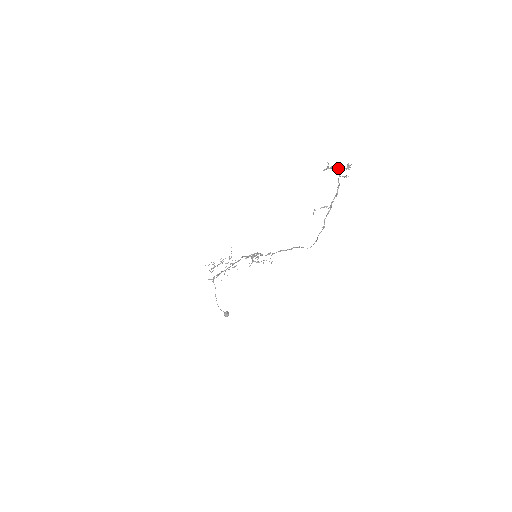
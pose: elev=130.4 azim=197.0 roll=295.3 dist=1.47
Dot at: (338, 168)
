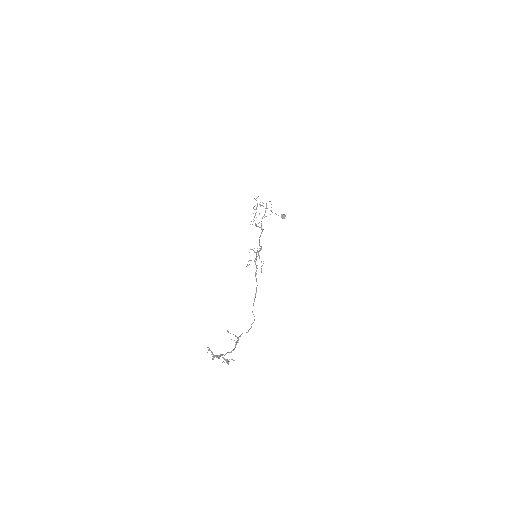
Dot at: (217, 357)
